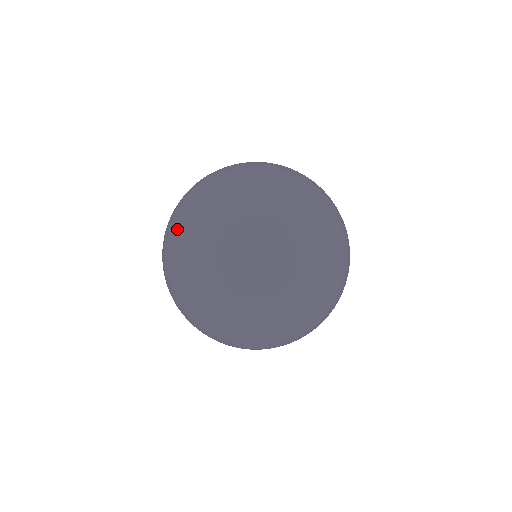
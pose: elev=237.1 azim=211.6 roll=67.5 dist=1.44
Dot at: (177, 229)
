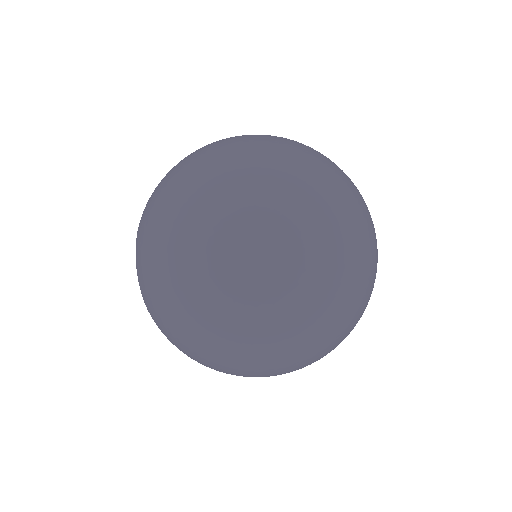
Dot at: (239, 324)
